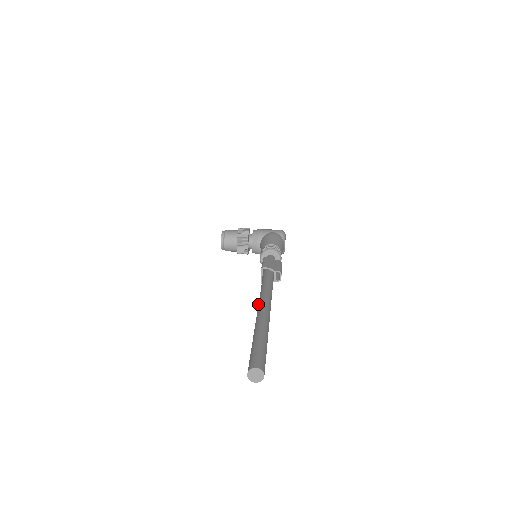
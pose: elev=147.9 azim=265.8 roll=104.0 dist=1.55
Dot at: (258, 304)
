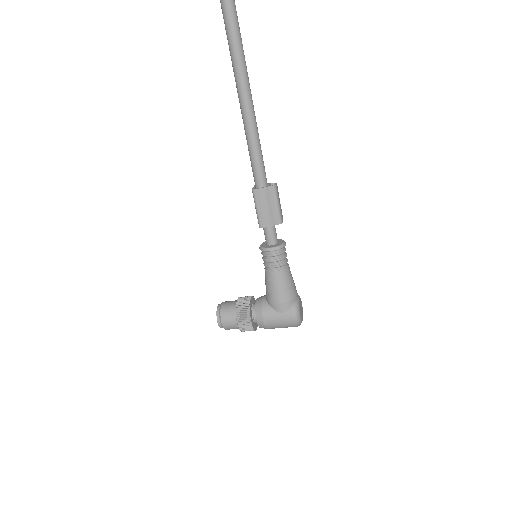
Dot at: (239, 98)
